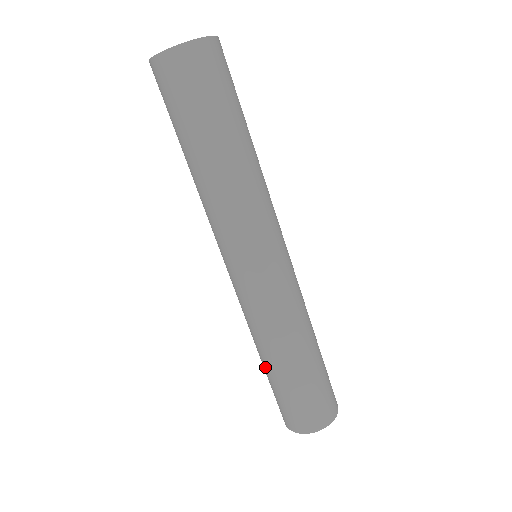
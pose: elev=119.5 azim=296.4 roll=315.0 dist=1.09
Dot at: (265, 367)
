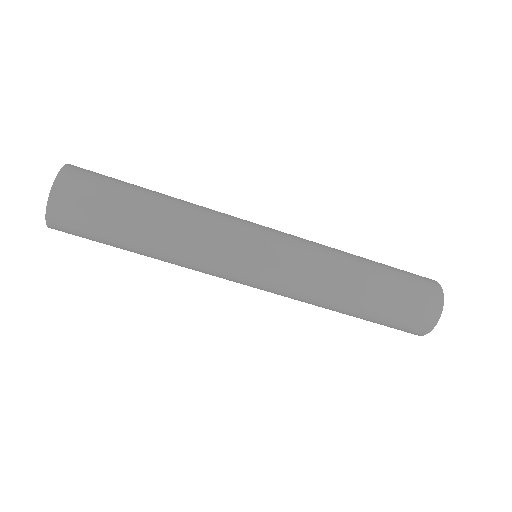
Dot at: occluded
